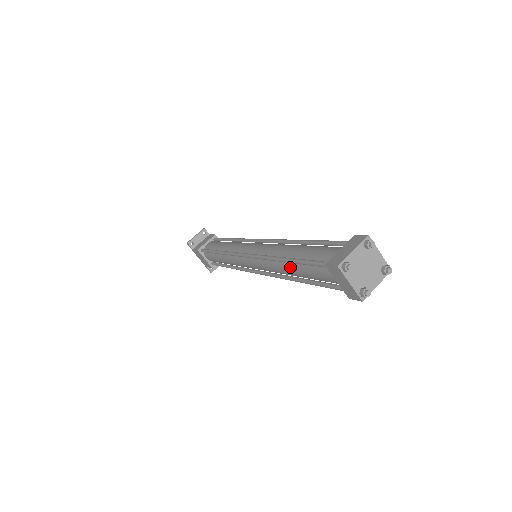
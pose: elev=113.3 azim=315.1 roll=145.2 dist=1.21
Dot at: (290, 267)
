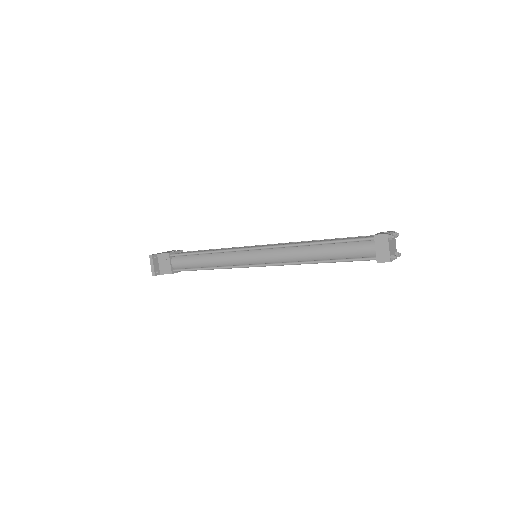
Dot at: occluded
